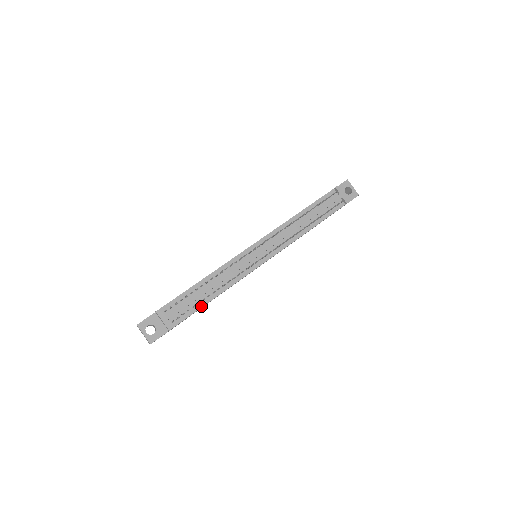
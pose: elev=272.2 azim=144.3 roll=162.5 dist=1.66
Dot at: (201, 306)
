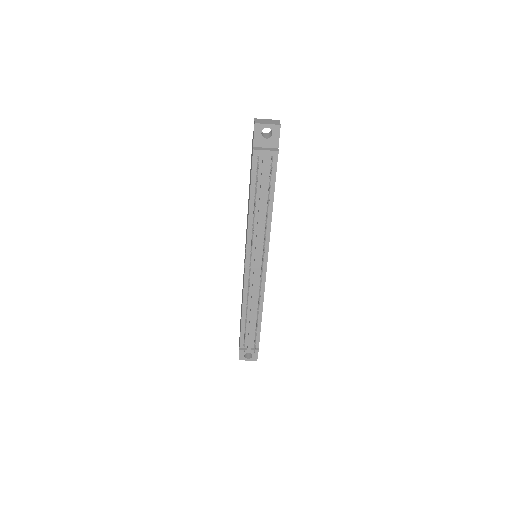
Dot at: (260, 325)
